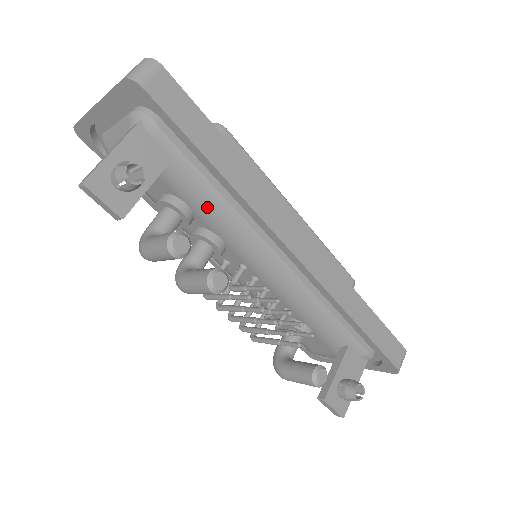
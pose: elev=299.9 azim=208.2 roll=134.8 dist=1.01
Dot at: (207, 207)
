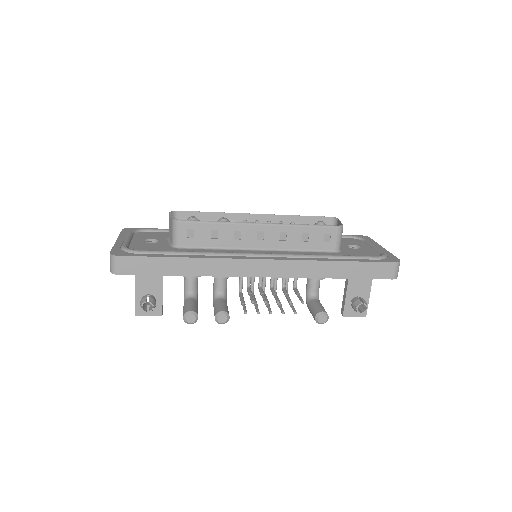
Dot at: occluded
